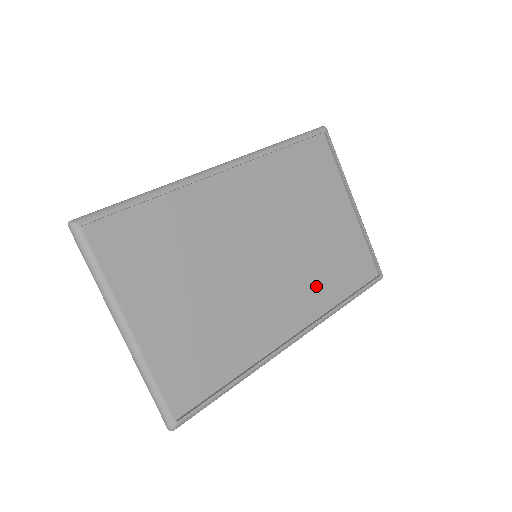
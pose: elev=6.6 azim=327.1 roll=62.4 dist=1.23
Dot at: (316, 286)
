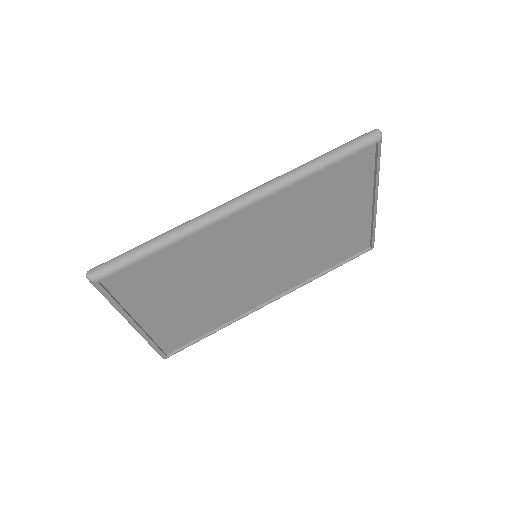
Dot at: (304, 267)
